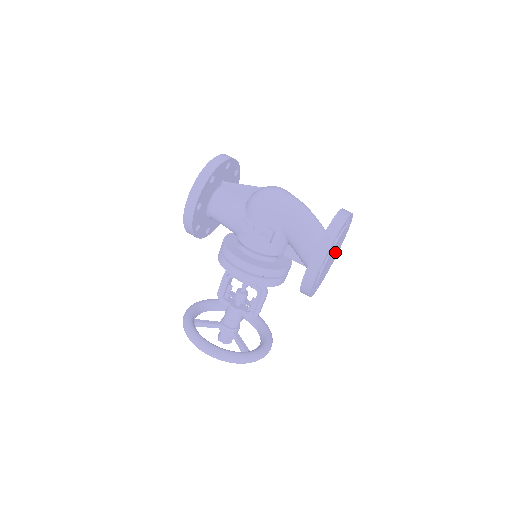
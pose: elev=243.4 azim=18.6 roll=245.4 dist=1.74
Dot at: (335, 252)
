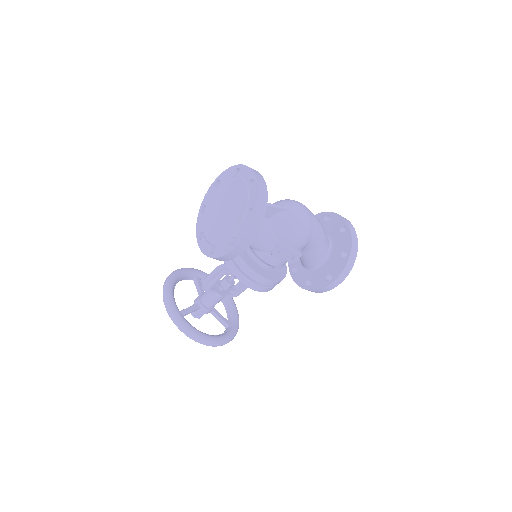
Dot at: occluded
